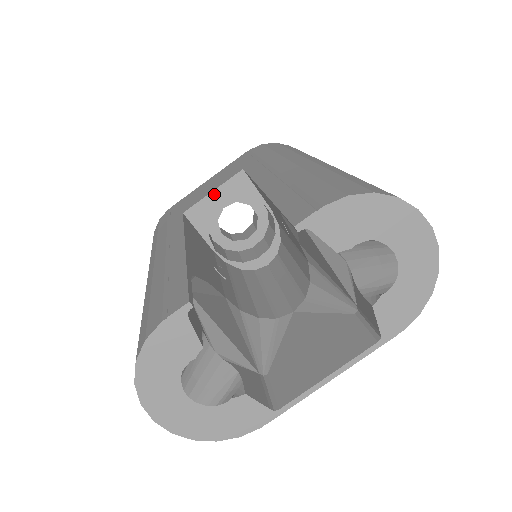
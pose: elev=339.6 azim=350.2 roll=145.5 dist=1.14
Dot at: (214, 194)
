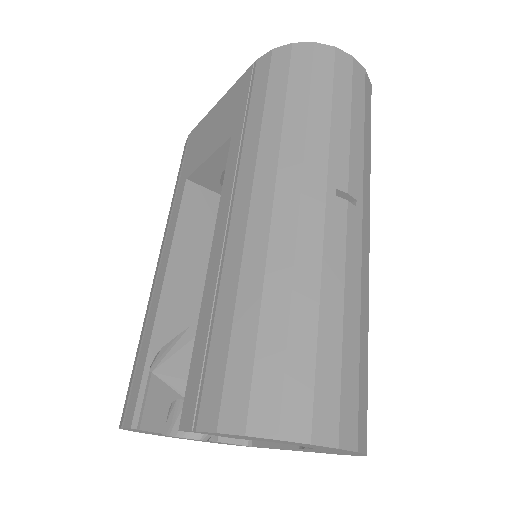
Dot at: (210, 161)
